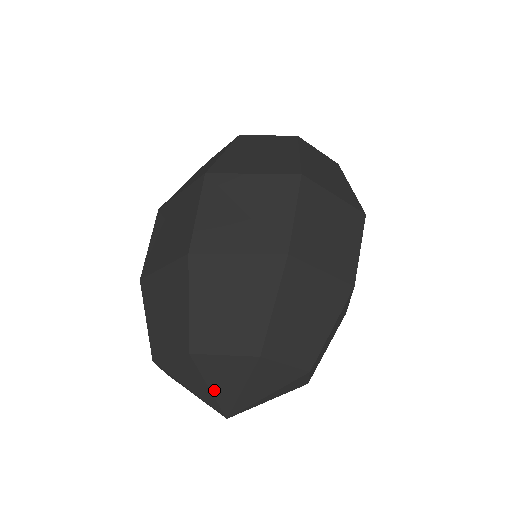
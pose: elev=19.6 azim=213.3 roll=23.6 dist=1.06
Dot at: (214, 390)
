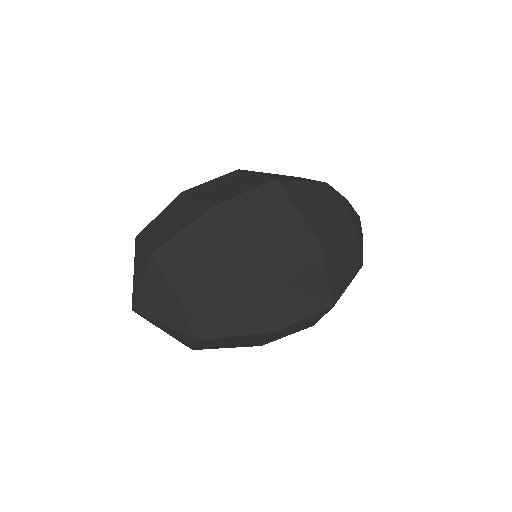
Dot at: (142, 287)
